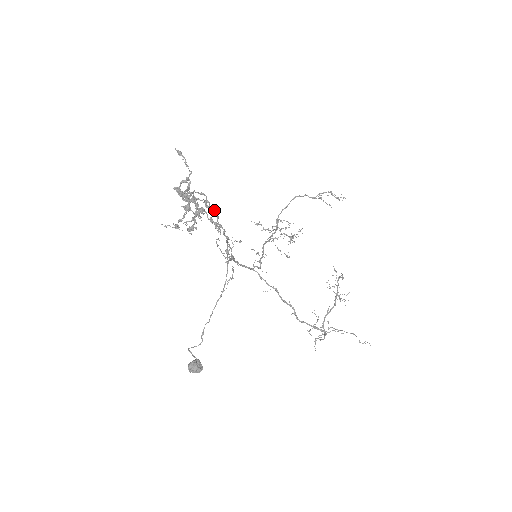
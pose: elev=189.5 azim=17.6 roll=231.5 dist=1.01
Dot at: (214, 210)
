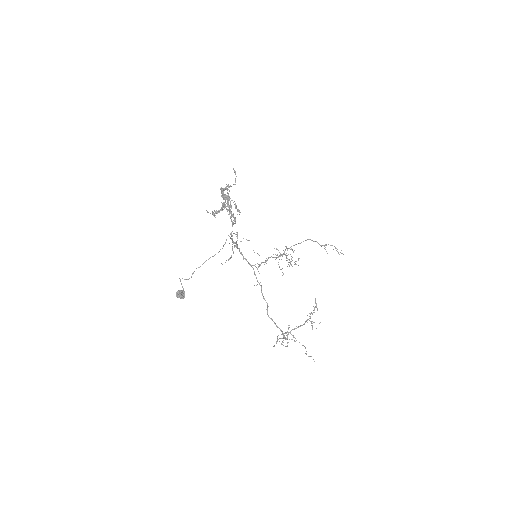
Dot at: occluded
